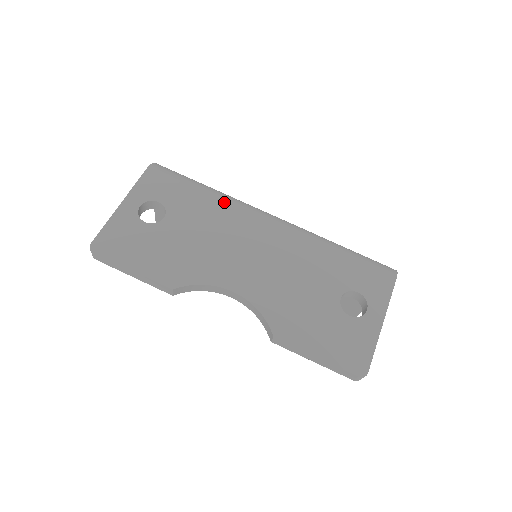
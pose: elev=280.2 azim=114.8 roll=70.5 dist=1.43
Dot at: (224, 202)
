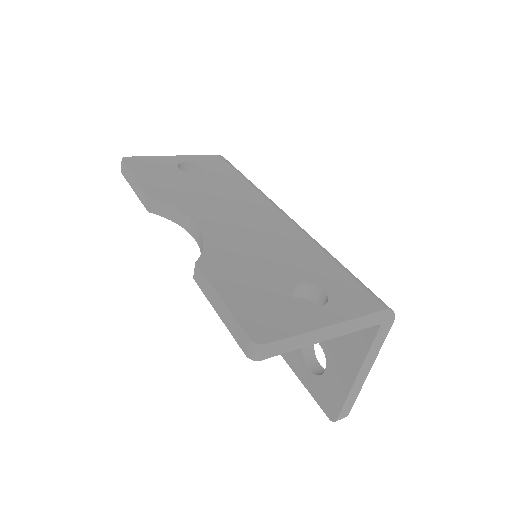
Dot at: (254, 190)
